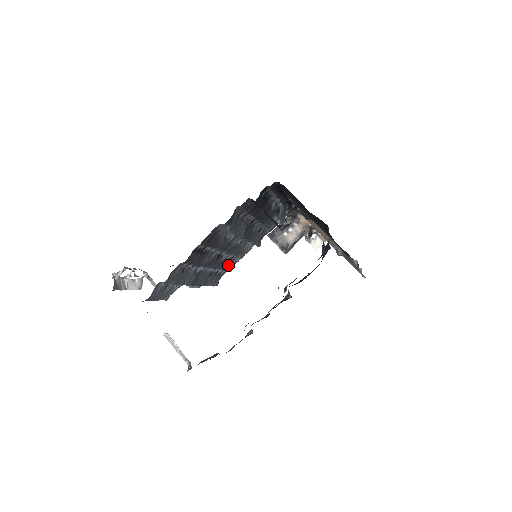
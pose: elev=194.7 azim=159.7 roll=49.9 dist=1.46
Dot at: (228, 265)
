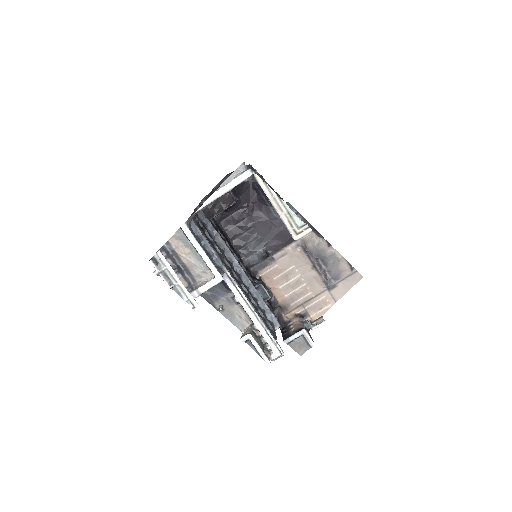
Dot at: (266, 324)
